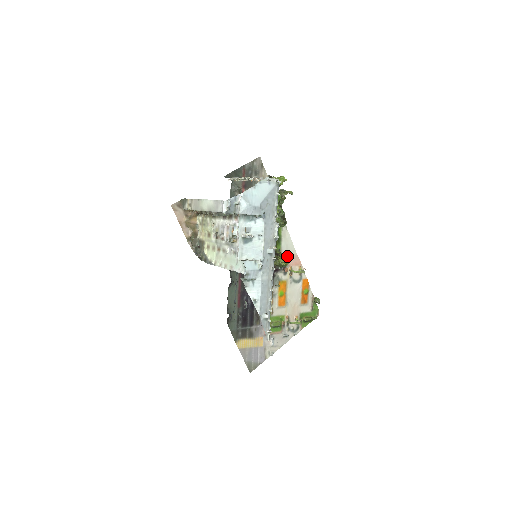
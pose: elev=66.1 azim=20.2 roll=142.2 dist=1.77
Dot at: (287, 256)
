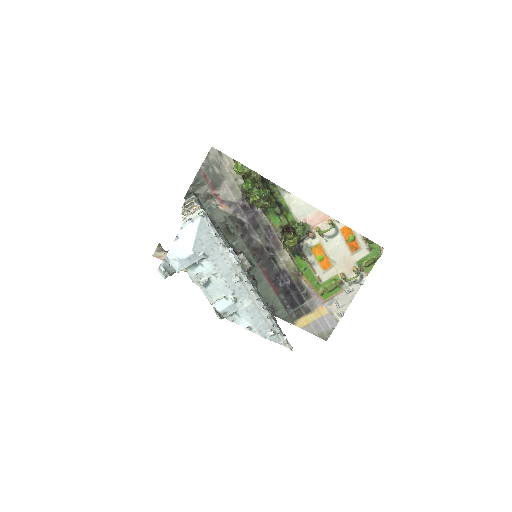
Dot at: (306, 219)
